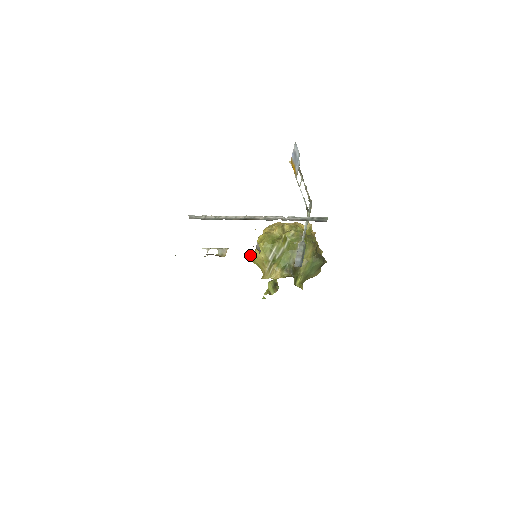
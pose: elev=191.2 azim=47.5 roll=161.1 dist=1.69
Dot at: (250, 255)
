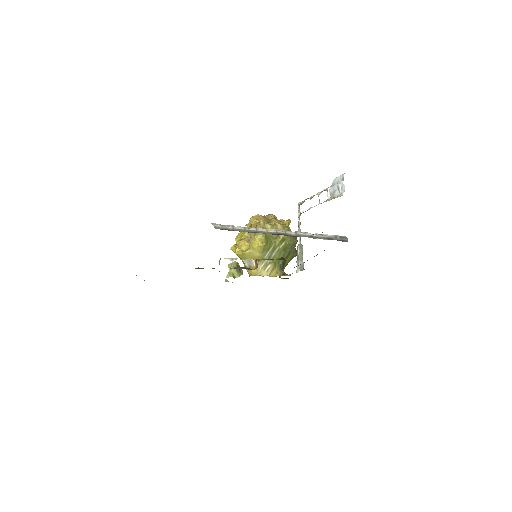
Dot at: (237, 249)
